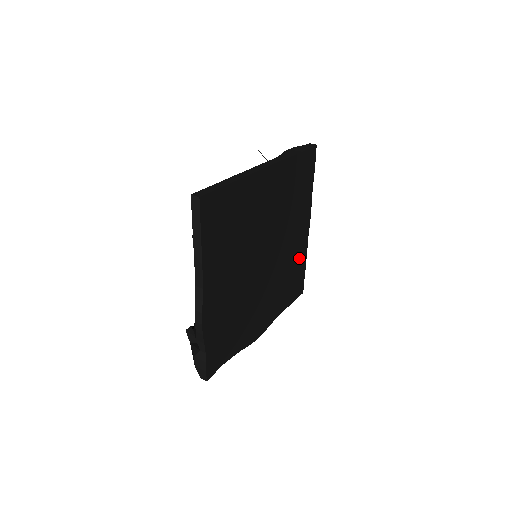
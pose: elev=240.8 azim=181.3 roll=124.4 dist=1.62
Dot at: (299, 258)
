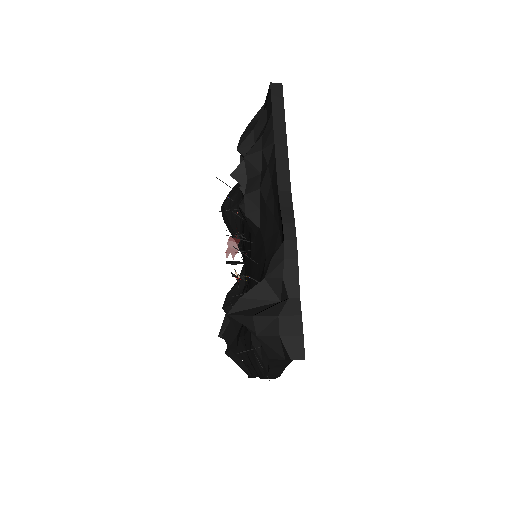
Dot at: occluded
